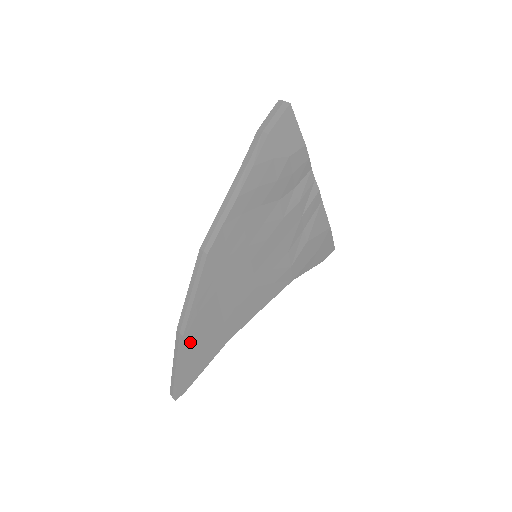
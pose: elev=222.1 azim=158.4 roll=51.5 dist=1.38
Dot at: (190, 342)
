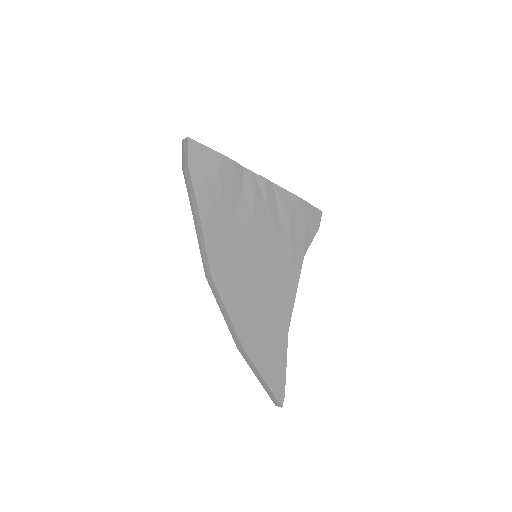
Dot at: (254, 351)
